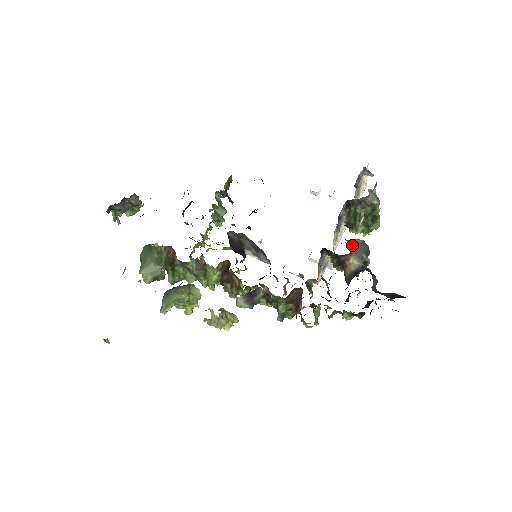
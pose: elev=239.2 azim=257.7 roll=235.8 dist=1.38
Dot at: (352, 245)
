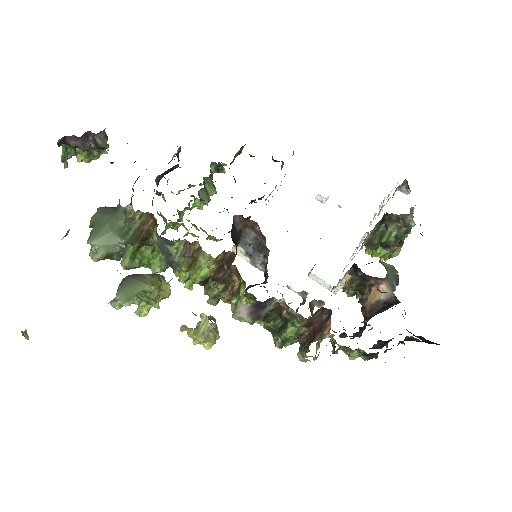
Dot at: (385, 268)
